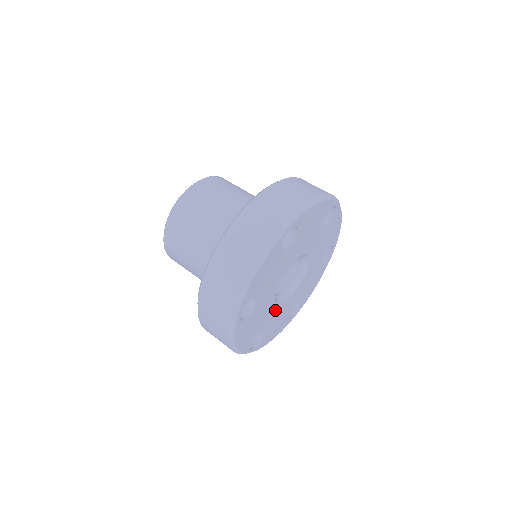
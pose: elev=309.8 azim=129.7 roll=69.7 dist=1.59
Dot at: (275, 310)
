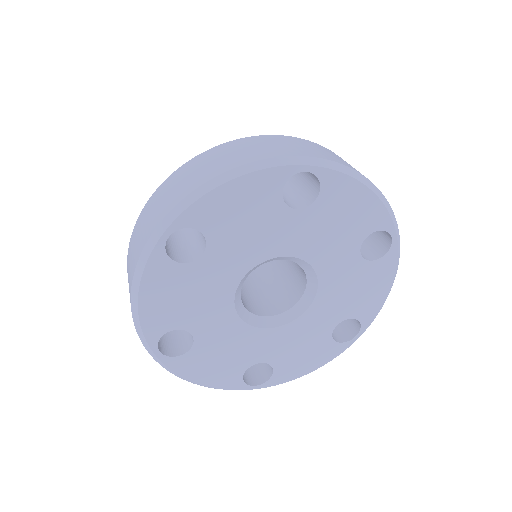
Dot at: (228, 321)
